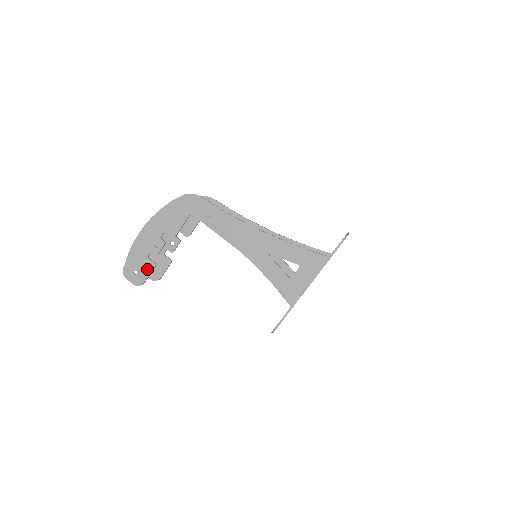
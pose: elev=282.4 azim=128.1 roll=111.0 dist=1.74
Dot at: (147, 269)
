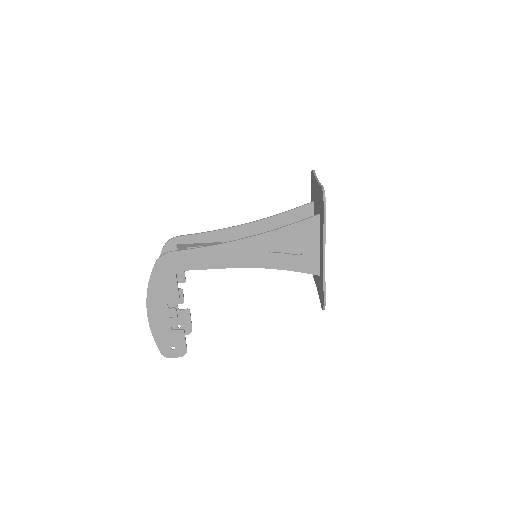
Dot at: (180, 339)
